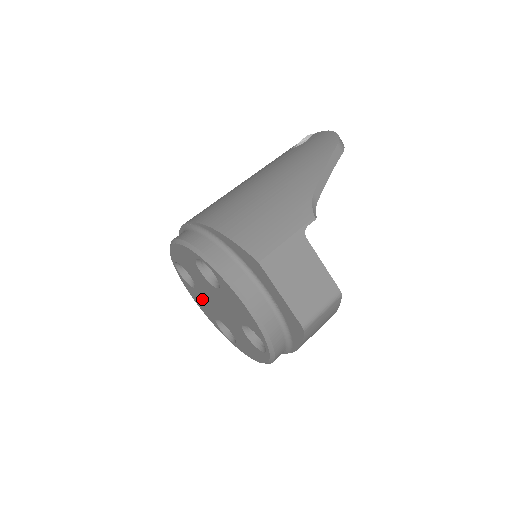
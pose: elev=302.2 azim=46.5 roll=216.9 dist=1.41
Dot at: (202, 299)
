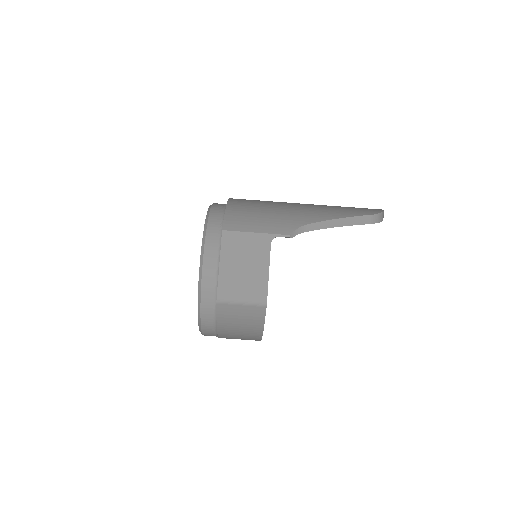
Dot at: occluded
